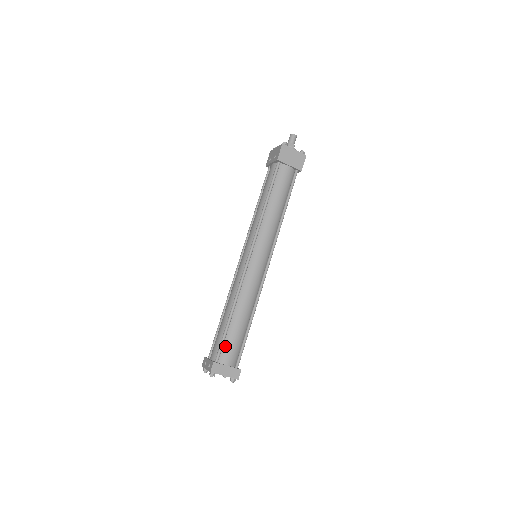
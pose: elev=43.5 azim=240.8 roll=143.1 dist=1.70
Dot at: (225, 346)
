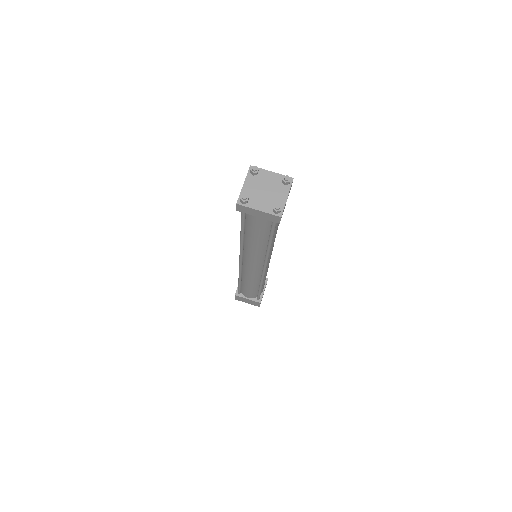
Dot at: occluded
